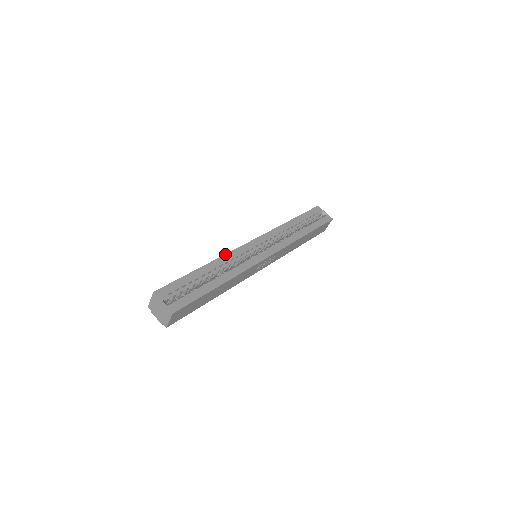
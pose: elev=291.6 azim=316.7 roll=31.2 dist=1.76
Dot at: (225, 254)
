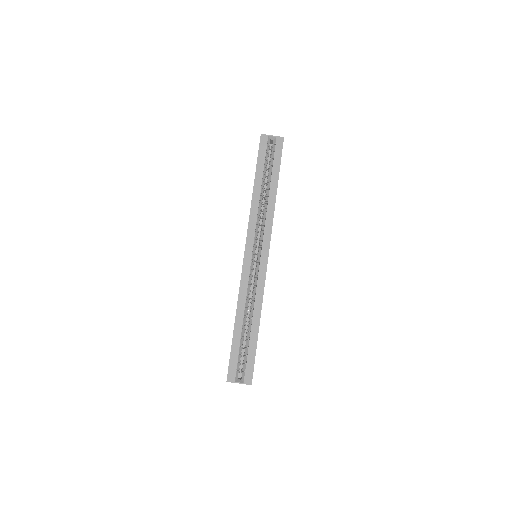
Dot at: occluded
